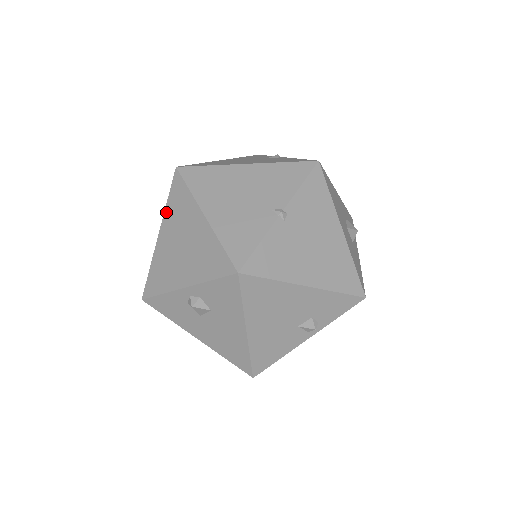
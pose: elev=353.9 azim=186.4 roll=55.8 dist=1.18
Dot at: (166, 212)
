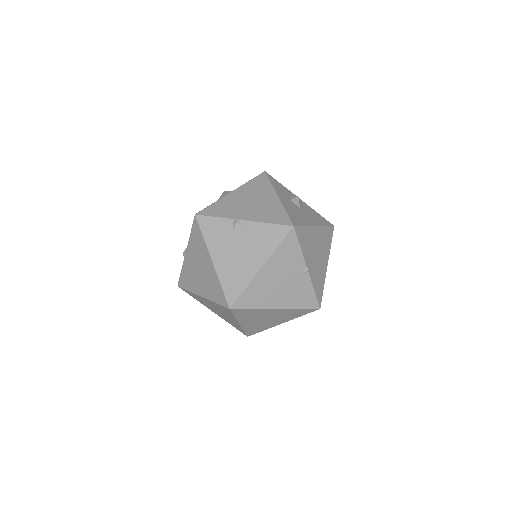
Dot at: (239, 319)
